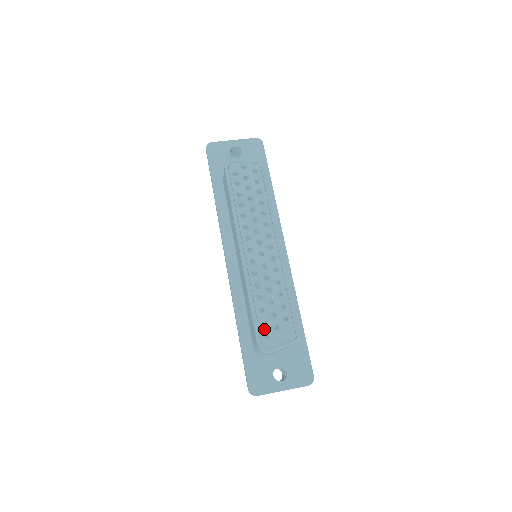
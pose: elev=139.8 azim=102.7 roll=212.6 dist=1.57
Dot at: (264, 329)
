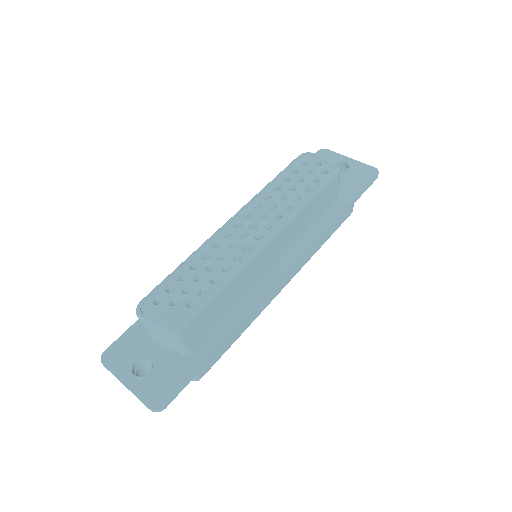
Dot at: (161, 293)
